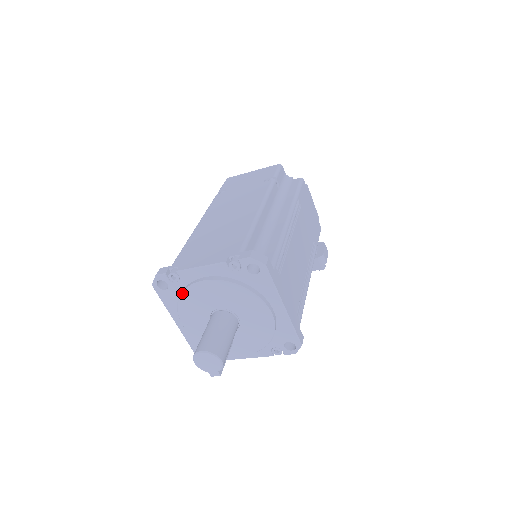
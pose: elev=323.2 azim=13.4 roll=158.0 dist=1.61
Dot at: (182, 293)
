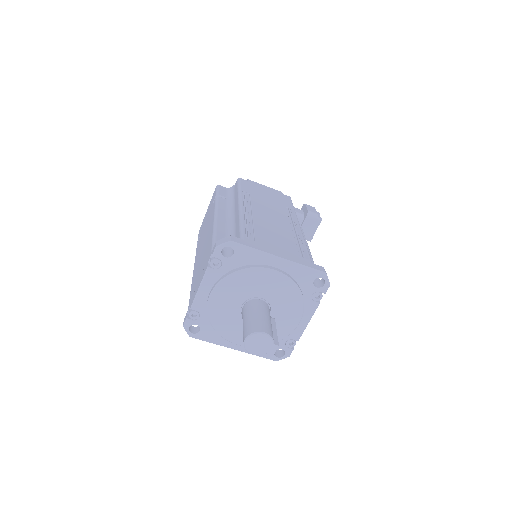
Dot at: (209, 320)
